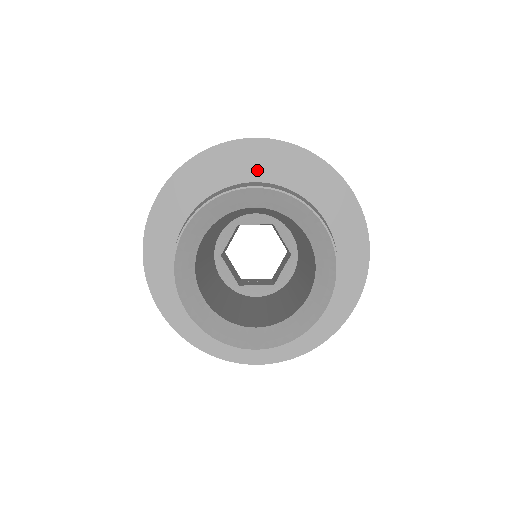
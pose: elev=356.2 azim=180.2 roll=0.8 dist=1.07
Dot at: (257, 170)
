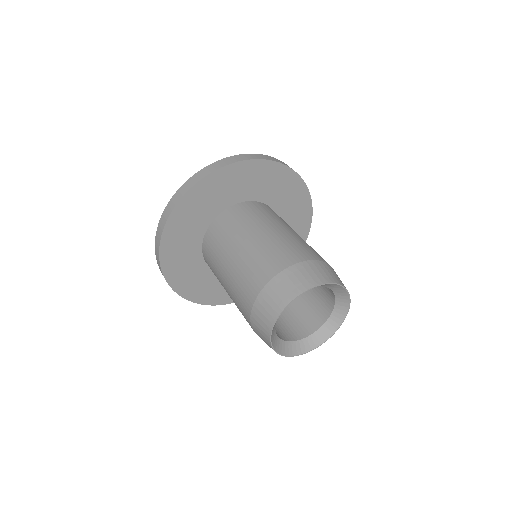
Dot at: (252, 183)
